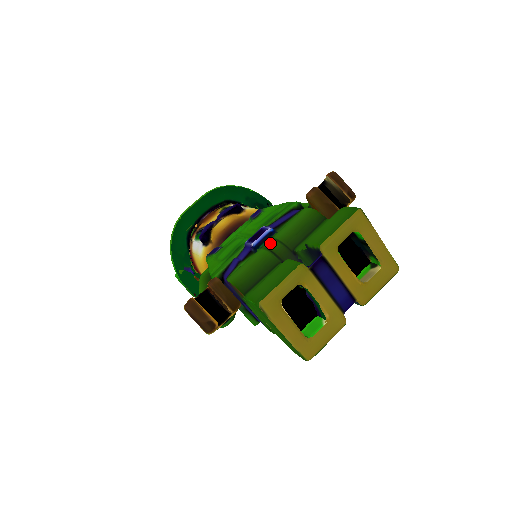
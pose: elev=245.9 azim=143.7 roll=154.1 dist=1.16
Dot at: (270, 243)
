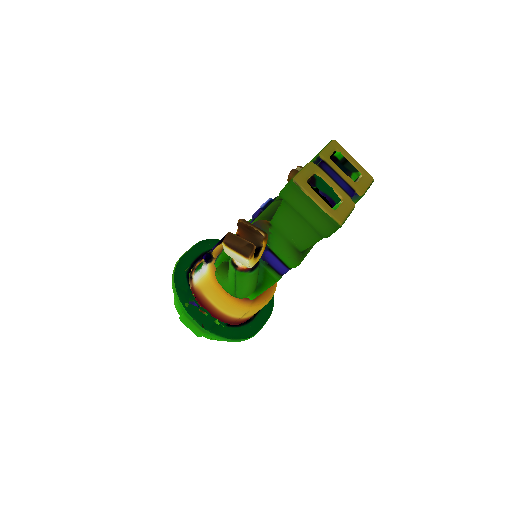
Dot at: (275, 200)
